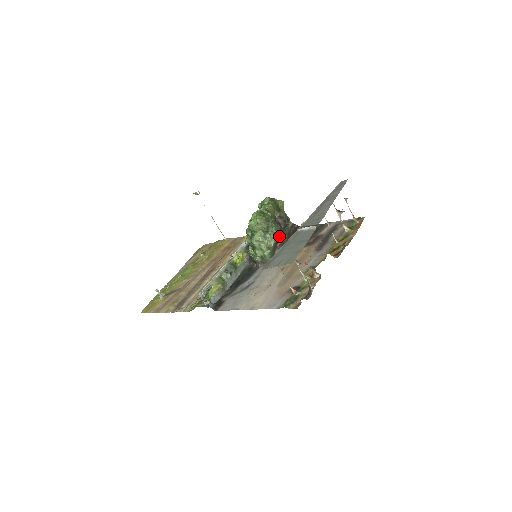
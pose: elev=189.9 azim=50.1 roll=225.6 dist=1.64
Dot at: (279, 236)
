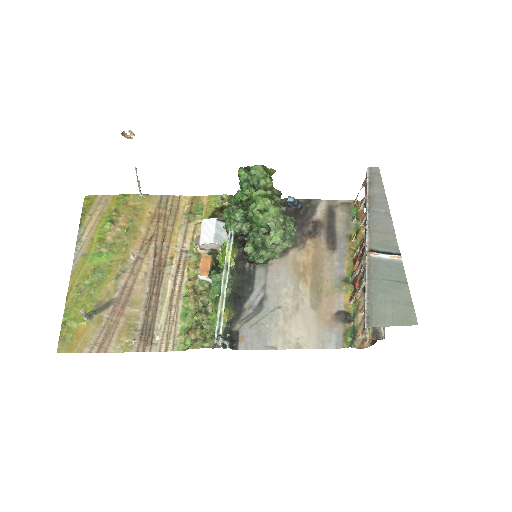
Dot at: occluded
